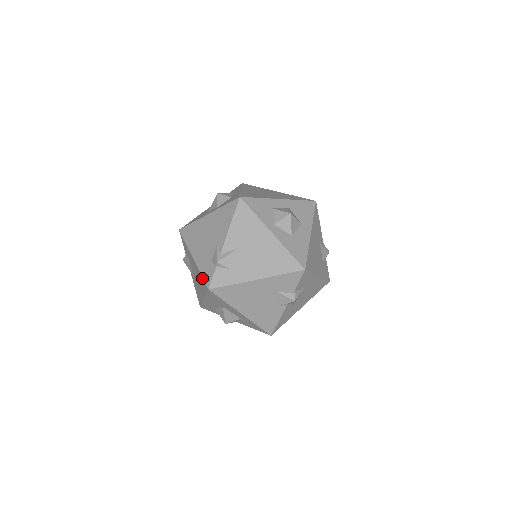
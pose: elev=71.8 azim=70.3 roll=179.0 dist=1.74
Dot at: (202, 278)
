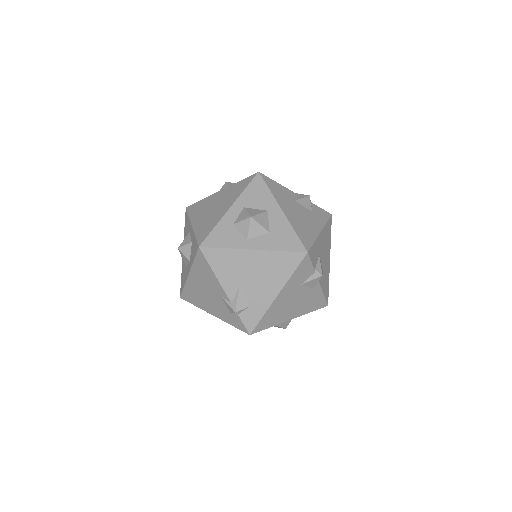
Dot at: occluded
